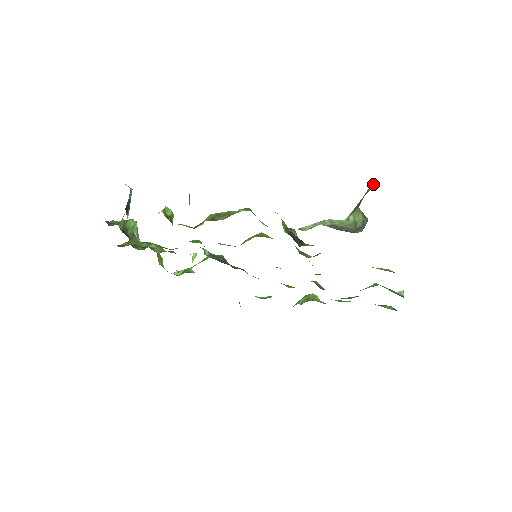
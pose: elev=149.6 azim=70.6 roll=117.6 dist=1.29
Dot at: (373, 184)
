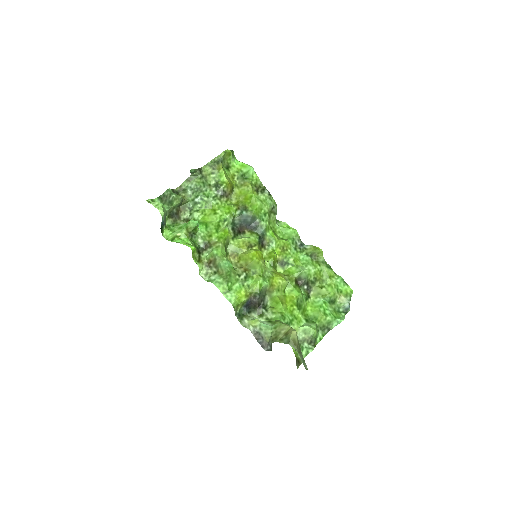
Dot at: (286, 342)
